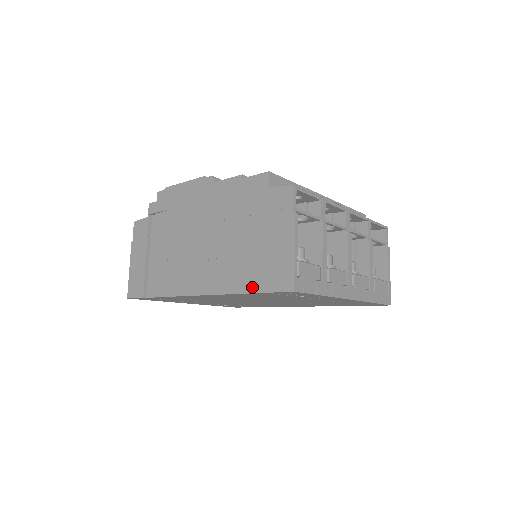
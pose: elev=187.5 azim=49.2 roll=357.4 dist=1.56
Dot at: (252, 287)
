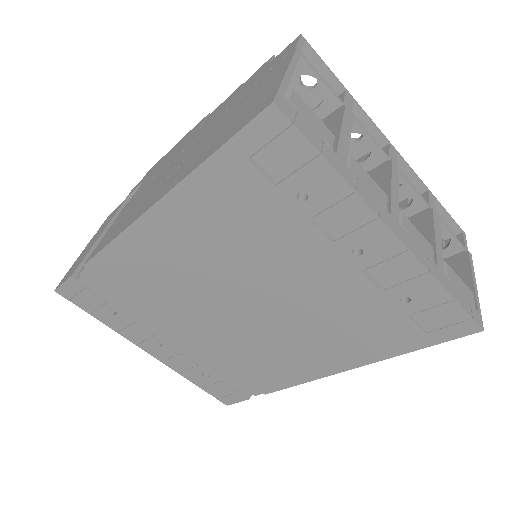
Dot at: (212, 151)
